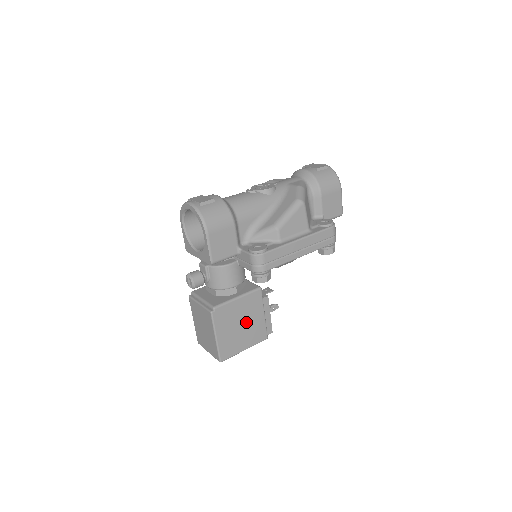
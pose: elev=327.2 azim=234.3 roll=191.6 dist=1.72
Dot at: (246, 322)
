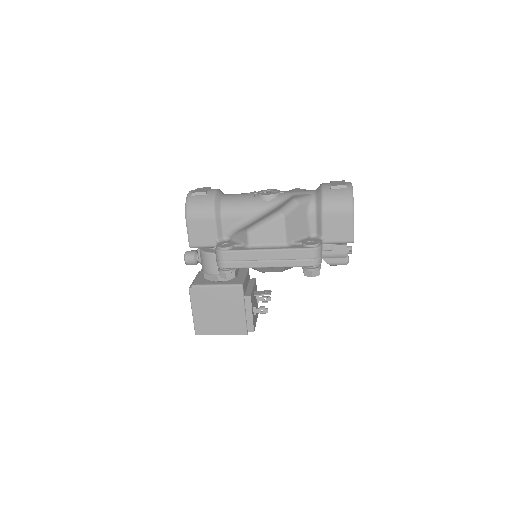
Dot at: (224, 310)
